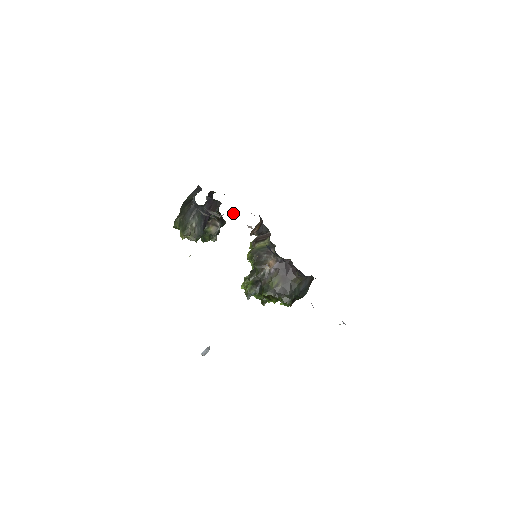
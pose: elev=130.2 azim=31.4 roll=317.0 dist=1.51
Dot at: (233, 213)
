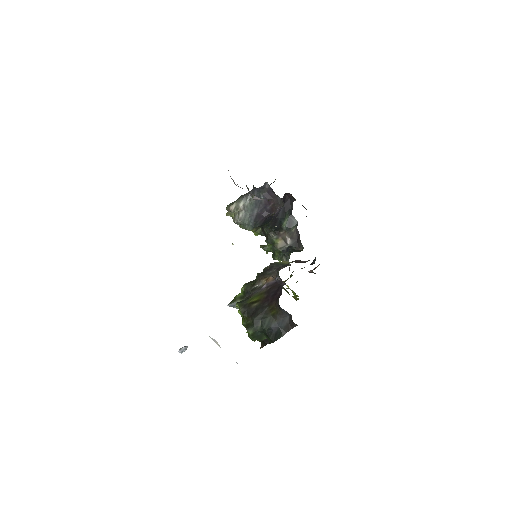
Dot at: occluded
